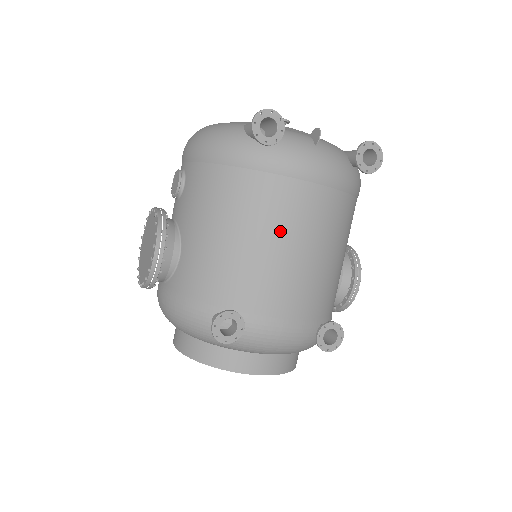
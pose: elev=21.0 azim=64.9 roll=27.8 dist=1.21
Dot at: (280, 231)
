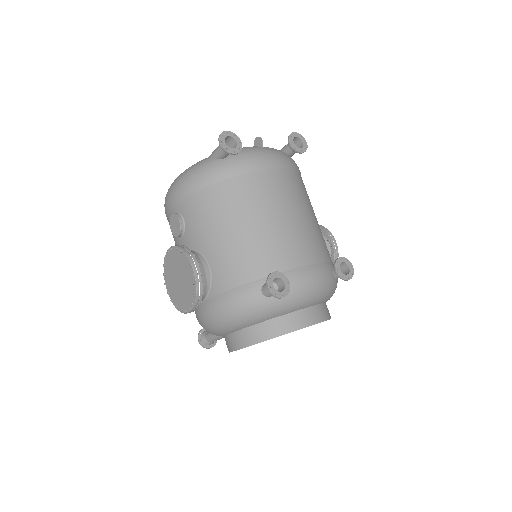
Dot at: (273, 208)
